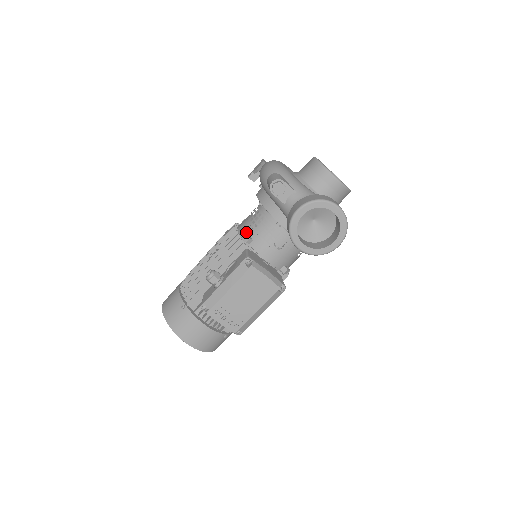
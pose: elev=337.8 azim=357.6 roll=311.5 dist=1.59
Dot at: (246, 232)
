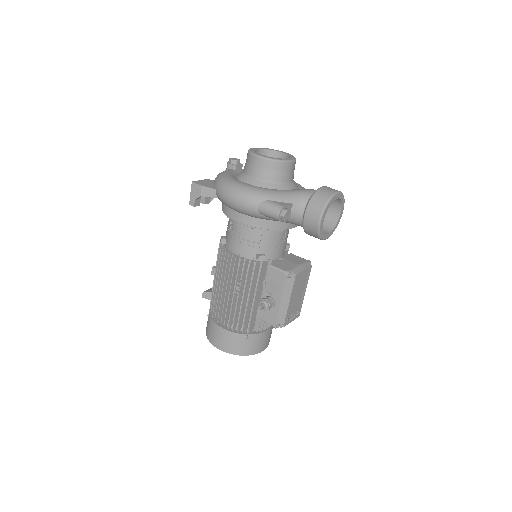
Dot at: (253, 253)
